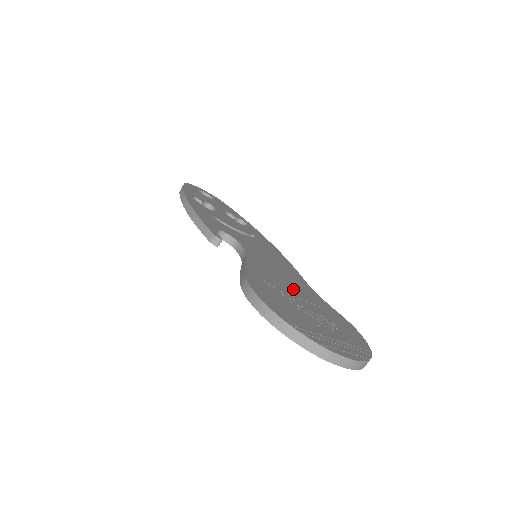
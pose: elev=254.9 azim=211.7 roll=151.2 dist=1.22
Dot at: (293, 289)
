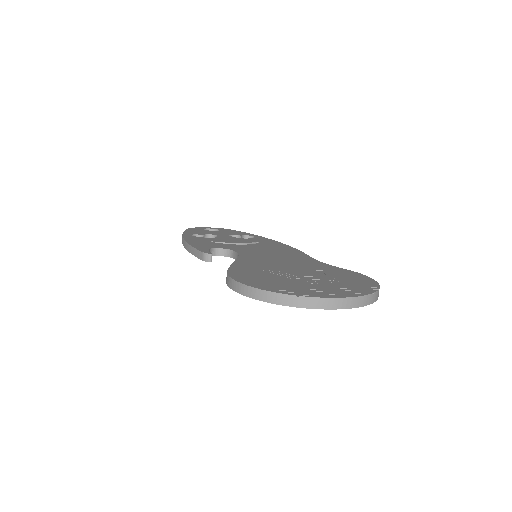
Dot at: (289, 266)
